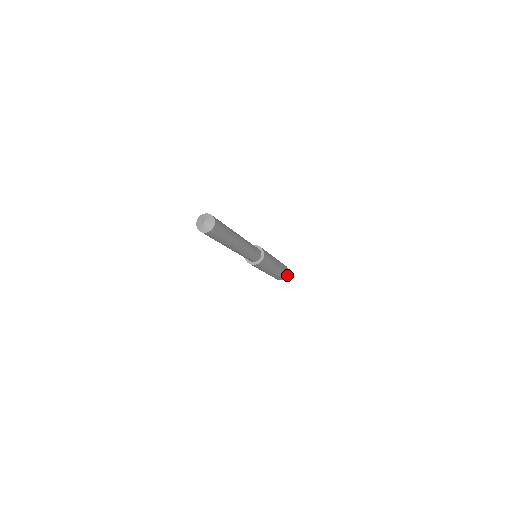
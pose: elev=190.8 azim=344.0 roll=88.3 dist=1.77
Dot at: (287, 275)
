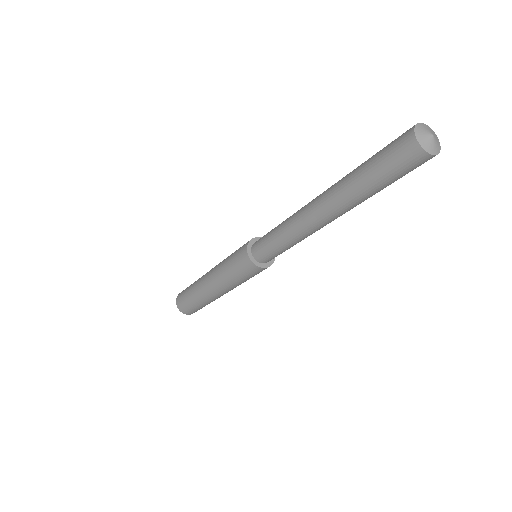
Dot at: occluded
